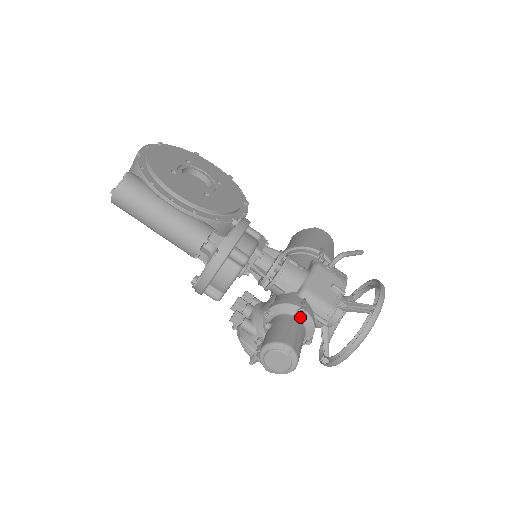
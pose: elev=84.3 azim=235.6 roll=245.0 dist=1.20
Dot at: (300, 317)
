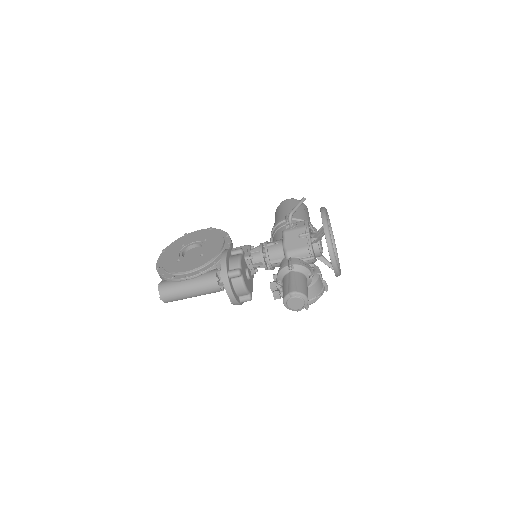
Dot at: (292, 270)
